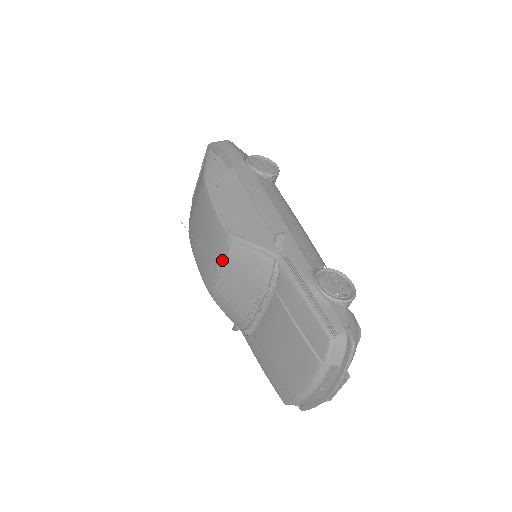
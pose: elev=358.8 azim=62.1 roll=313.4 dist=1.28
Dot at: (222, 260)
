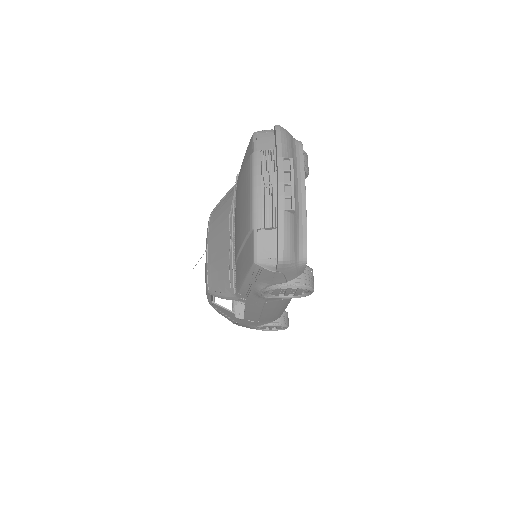
Dot at: (207, 238)
